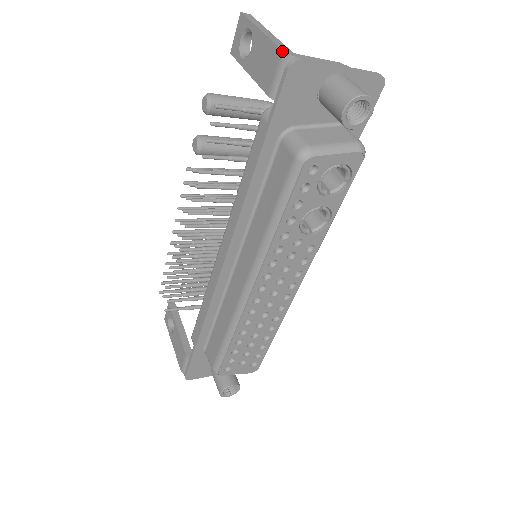
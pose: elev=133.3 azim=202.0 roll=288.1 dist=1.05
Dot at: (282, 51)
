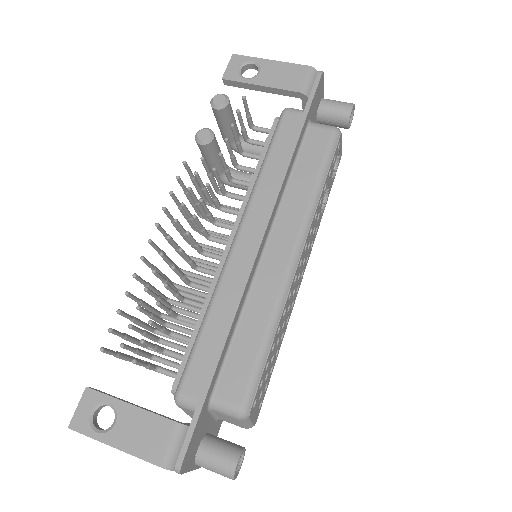
Dot at: (309, 66)
